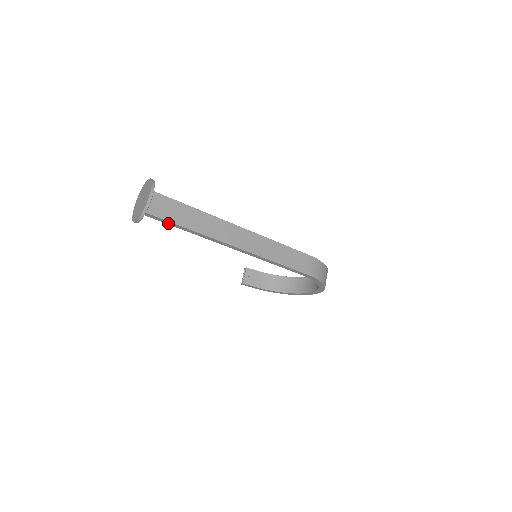
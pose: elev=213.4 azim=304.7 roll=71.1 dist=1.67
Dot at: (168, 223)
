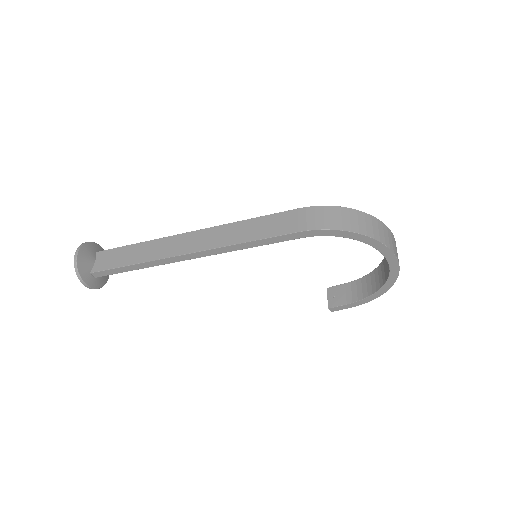
Dot at: (117, 272)
